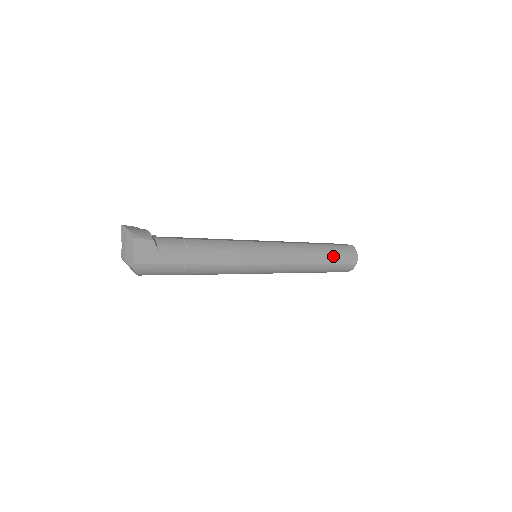
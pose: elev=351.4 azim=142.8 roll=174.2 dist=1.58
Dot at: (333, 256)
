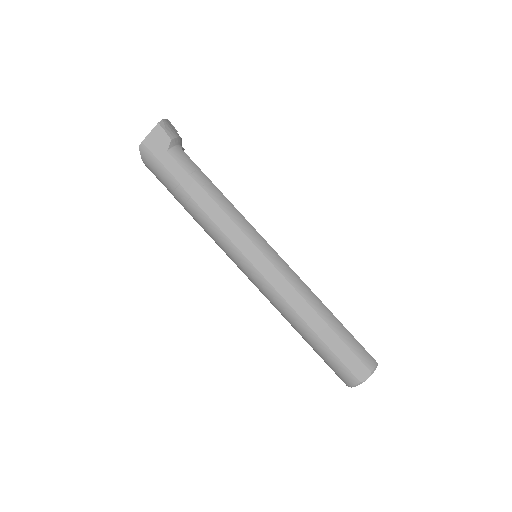
Dot at: (336, 339)
